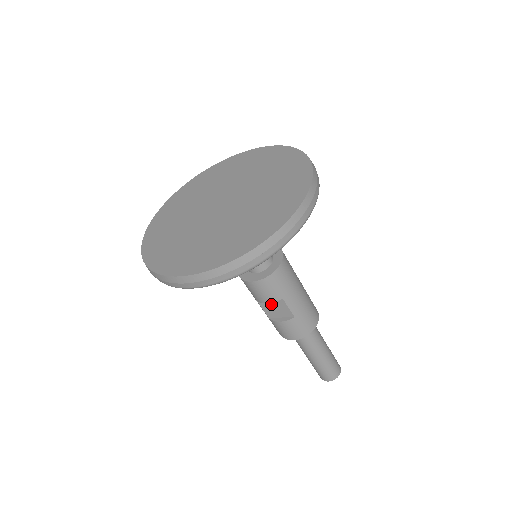
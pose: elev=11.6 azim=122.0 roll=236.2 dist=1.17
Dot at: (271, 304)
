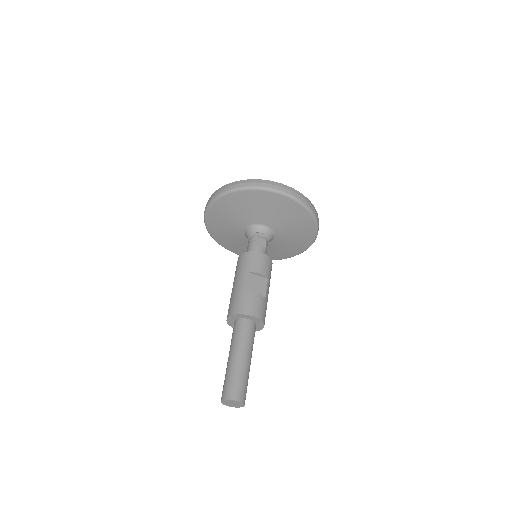
Dot at: (256, 280)
